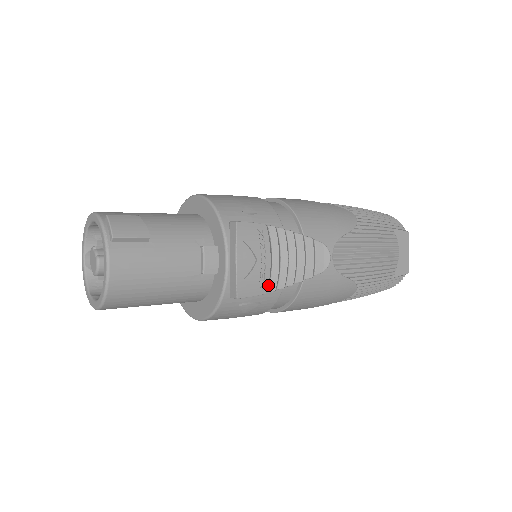
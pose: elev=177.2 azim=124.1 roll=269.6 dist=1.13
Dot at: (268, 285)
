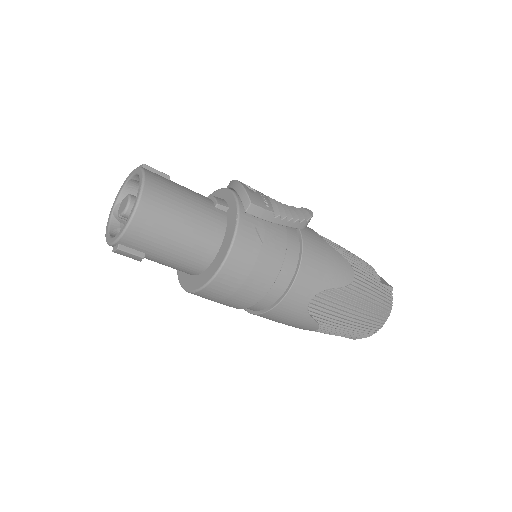
Dot at: (272, 209)
